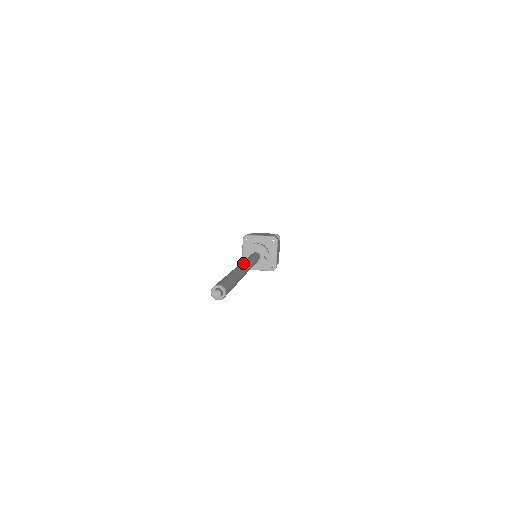
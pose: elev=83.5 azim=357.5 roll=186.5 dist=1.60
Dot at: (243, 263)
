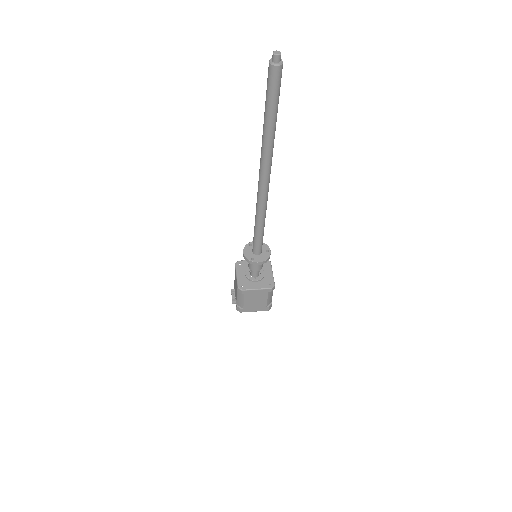
Dot at: occluded
